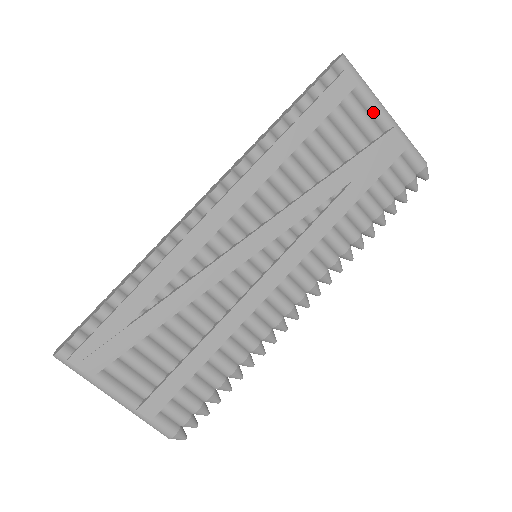
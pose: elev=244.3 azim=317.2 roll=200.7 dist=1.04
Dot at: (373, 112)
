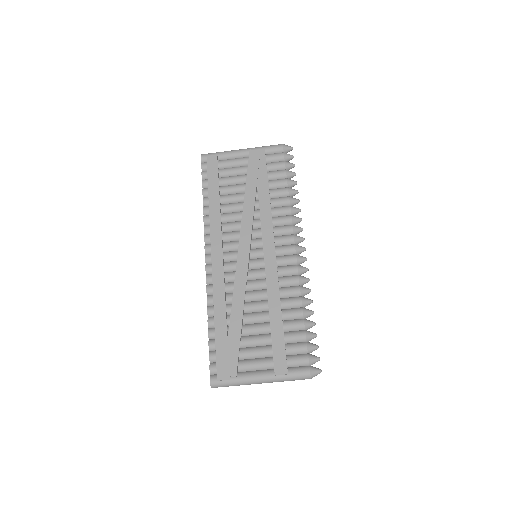
Dot at: (236, 156)
